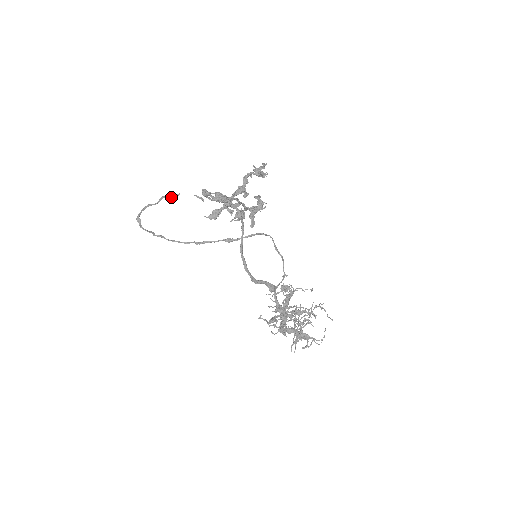
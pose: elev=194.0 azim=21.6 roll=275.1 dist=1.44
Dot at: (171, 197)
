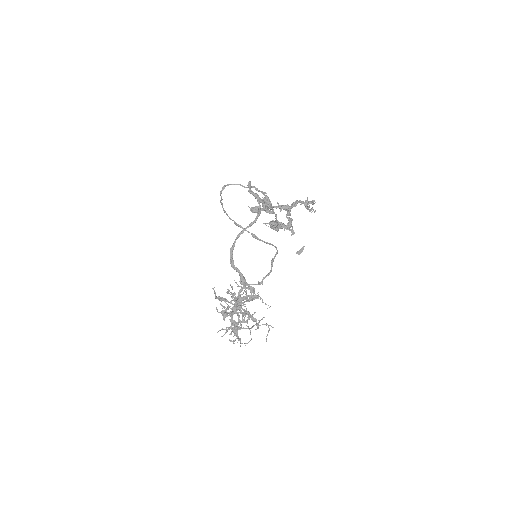
Dot at: (259, 191)
